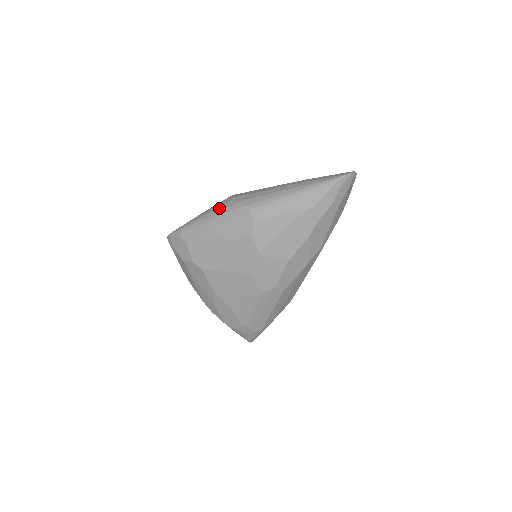
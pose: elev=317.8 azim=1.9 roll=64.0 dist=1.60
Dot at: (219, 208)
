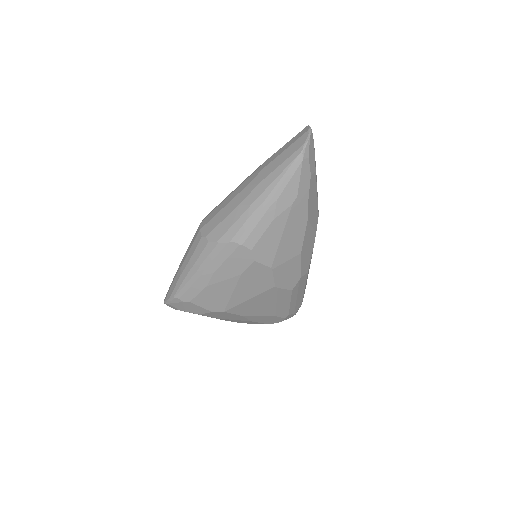
Dot at: (201, 256)
